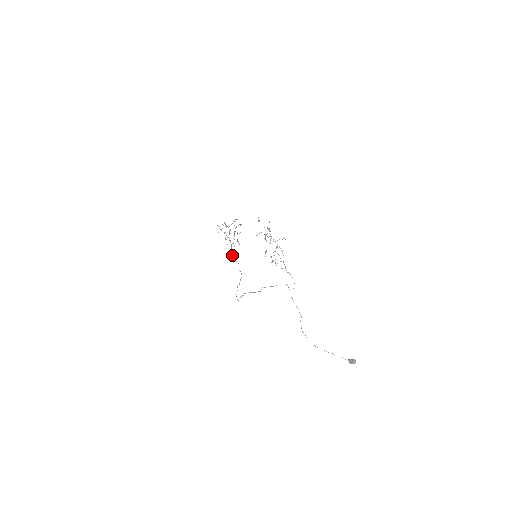
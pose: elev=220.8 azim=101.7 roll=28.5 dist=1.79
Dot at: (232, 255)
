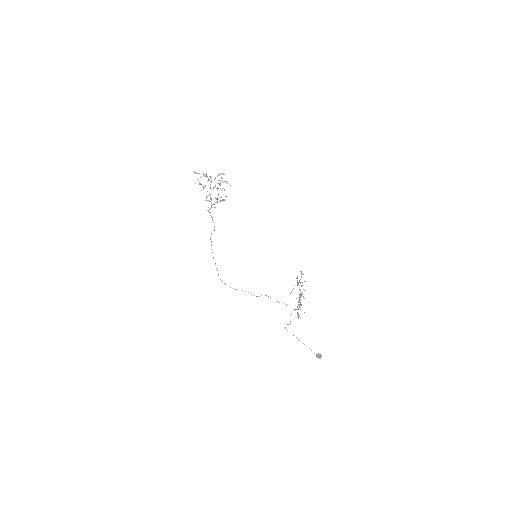
Dot at: occluded
